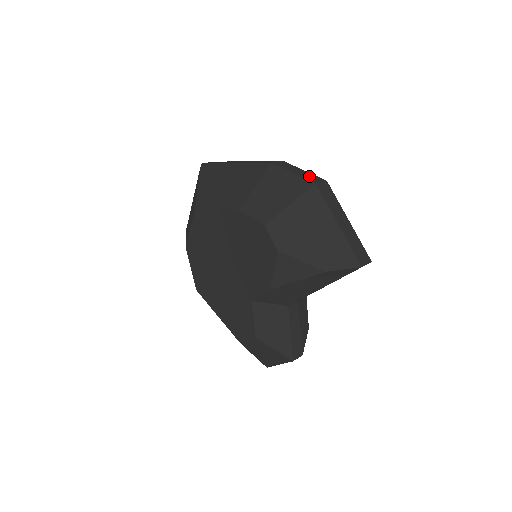
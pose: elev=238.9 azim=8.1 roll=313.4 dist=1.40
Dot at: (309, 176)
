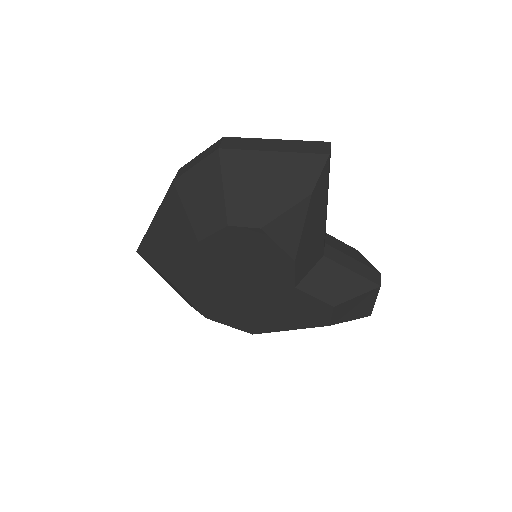
Dot at: (208, 151)
